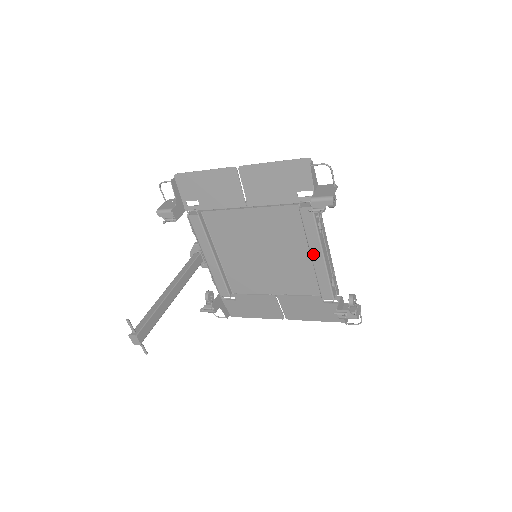
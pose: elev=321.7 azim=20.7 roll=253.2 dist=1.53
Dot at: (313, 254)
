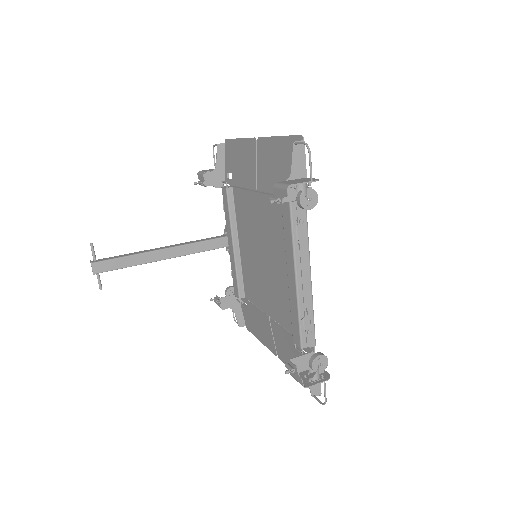
Dot at: (289, 272)
